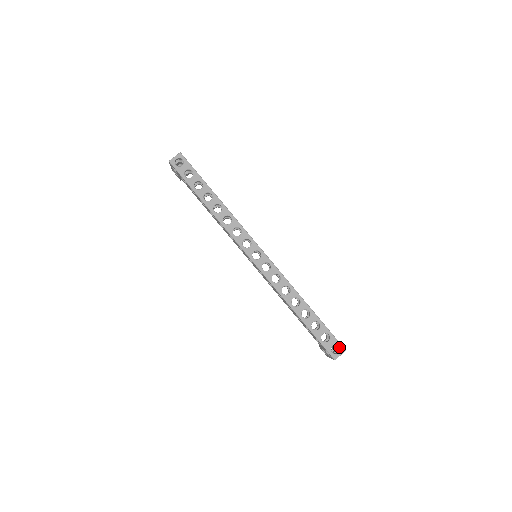
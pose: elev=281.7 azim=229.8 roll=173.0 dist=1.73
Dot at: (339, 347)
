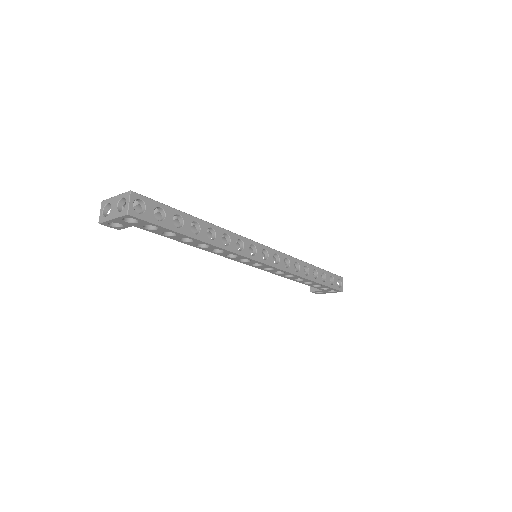
Dot at: (340, 279)
